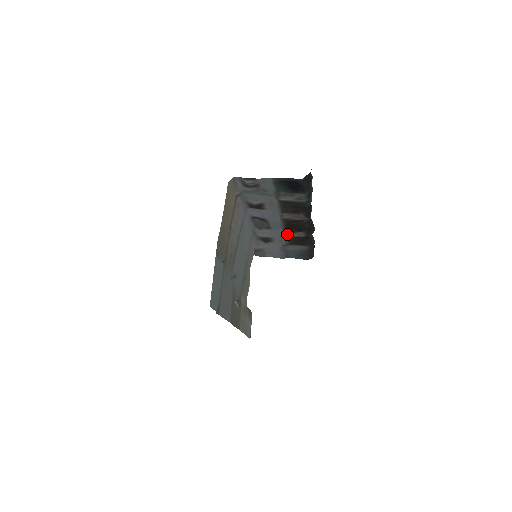
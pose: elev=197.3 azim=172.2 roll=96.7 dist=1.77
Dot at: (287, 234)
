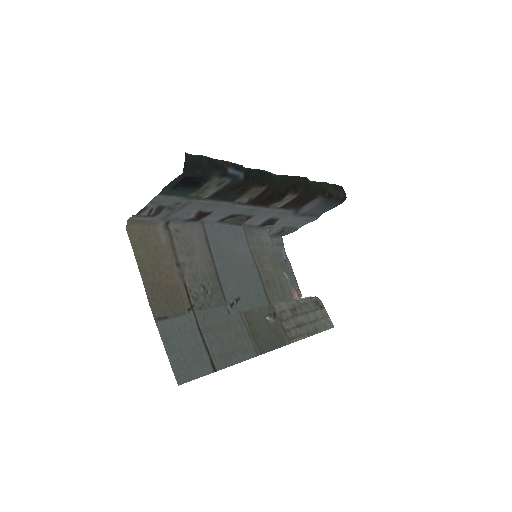
Dot at: (278, 206)
